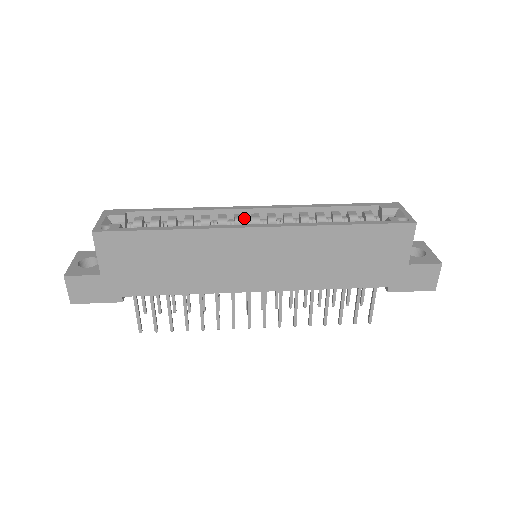
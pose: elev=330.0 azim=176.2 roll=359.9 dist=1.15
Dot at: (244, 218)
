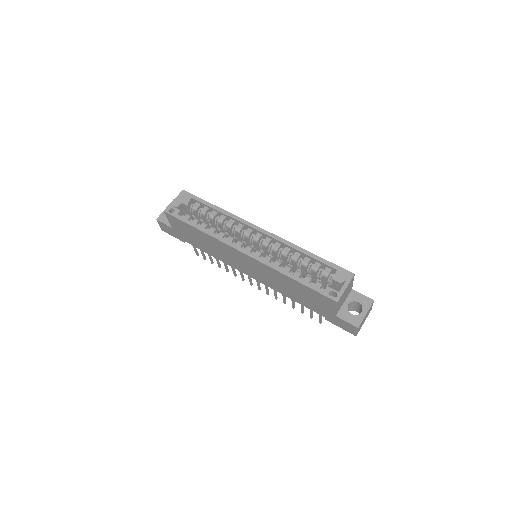
Dot at: (254, 232)
